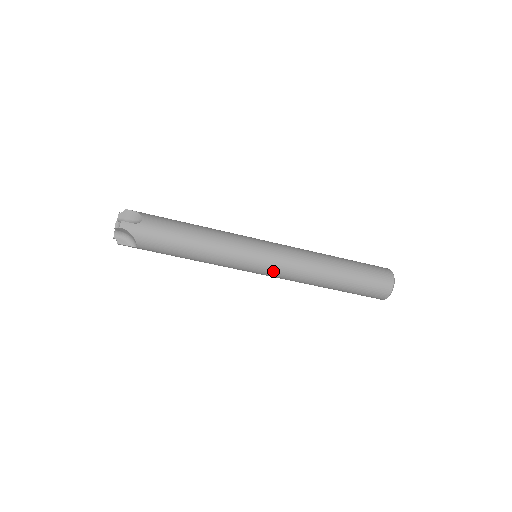
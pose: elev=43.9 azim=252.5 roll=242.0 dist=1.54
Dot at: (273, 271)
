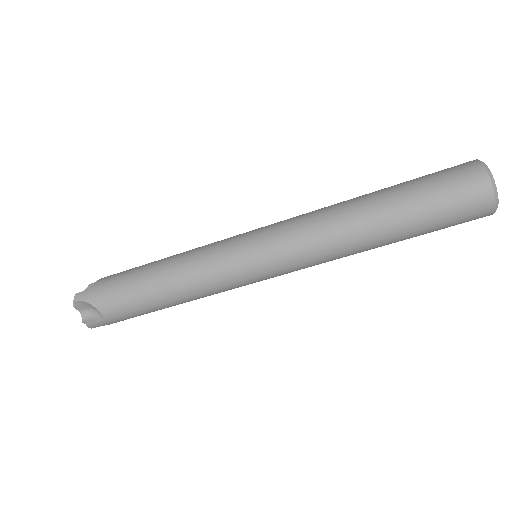
Dot at: (278, 257)
